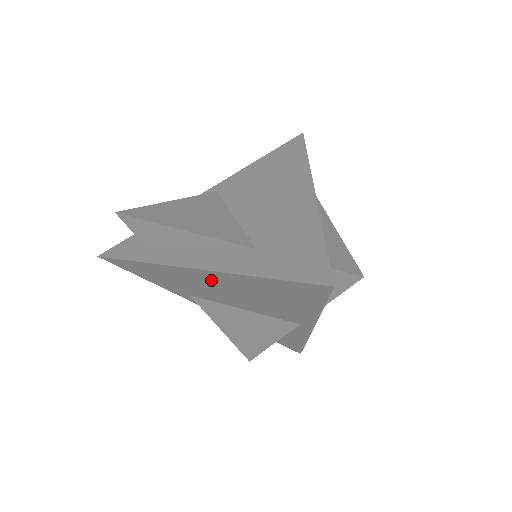
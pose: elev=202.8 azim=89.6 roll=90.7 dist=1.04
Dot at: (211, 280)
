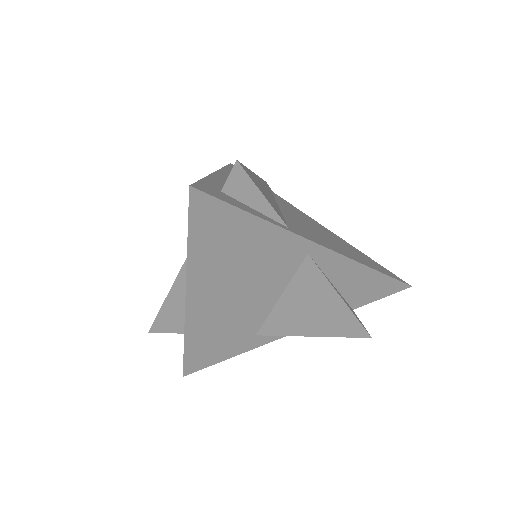
Dot at: (209, 298)
